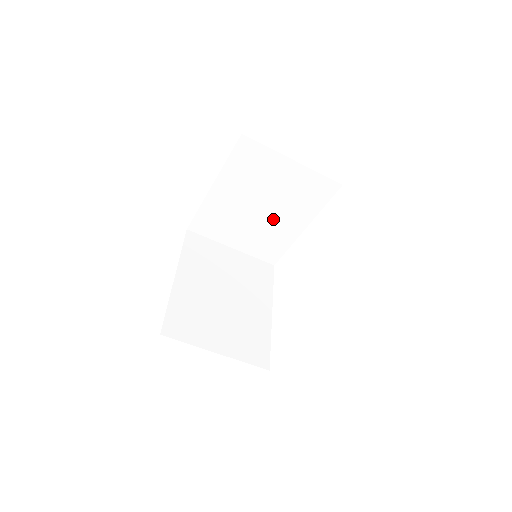
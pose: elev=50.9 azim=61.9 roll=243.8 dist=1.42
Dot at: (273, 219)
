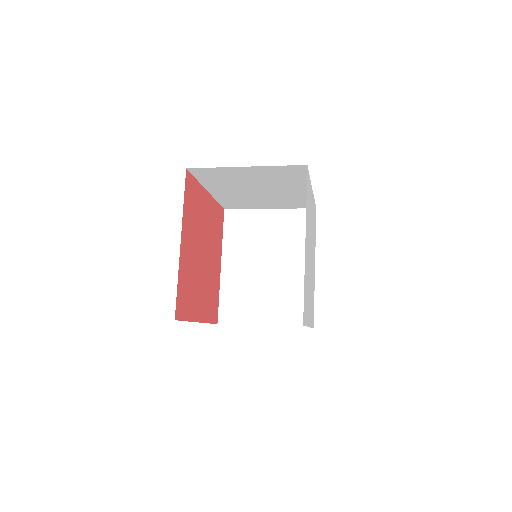
Dot at: (278, 192)
